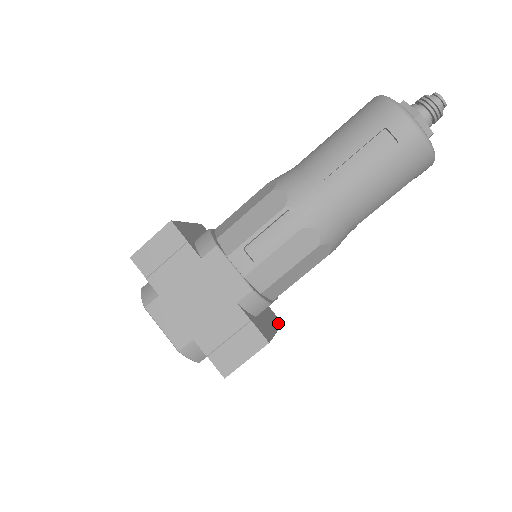
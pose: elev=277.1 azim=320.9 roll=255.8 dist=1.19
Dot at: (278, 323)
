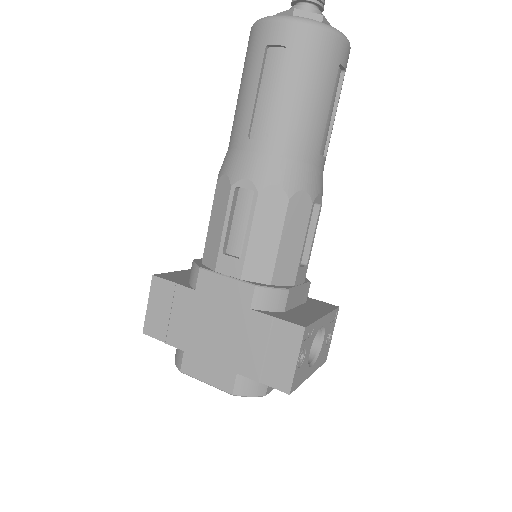
Dot at: (329, 308)
